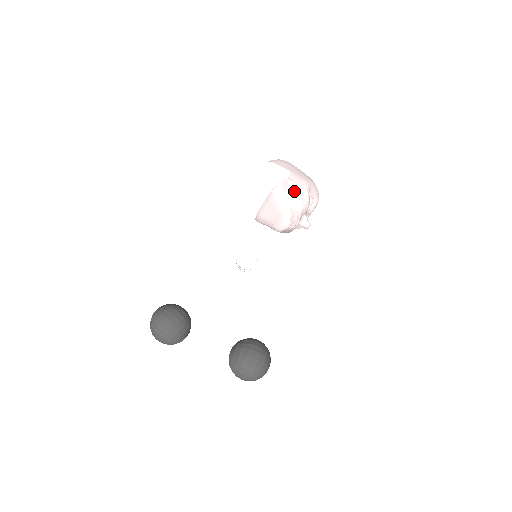
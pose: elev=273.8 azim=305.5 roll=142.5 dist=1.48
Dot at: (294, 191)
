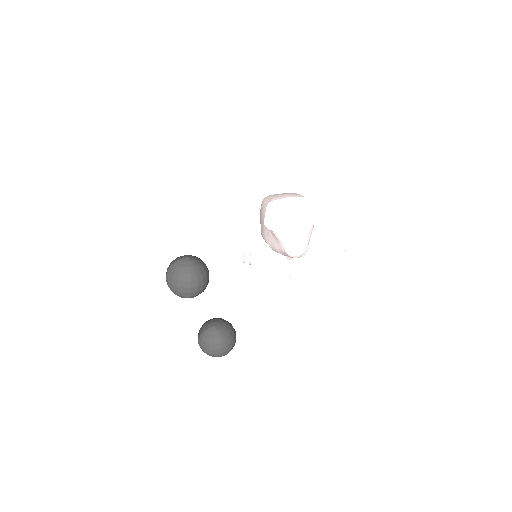
Dot at: occluded
